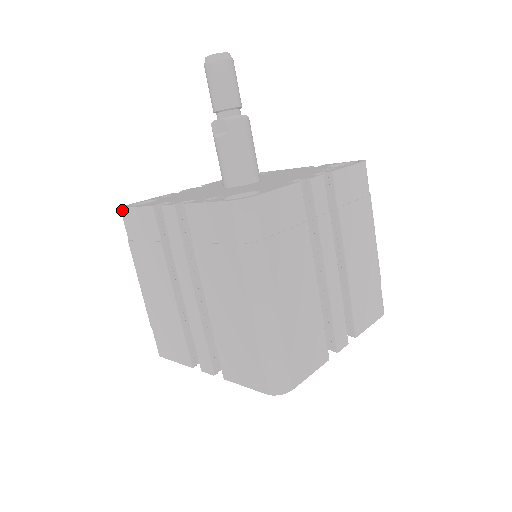
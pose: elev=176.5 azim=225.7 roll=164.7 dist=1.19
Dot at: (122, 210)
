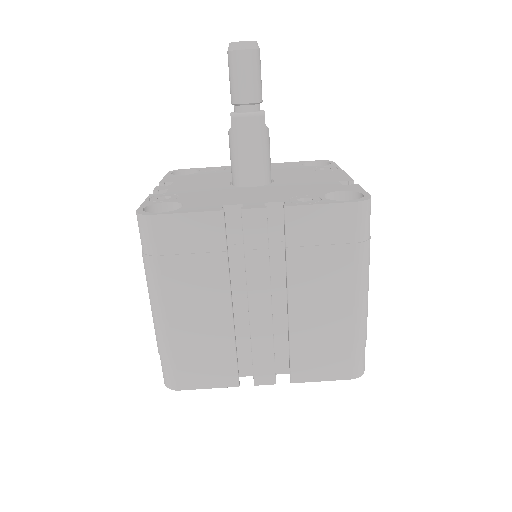
Dot at: occluded
